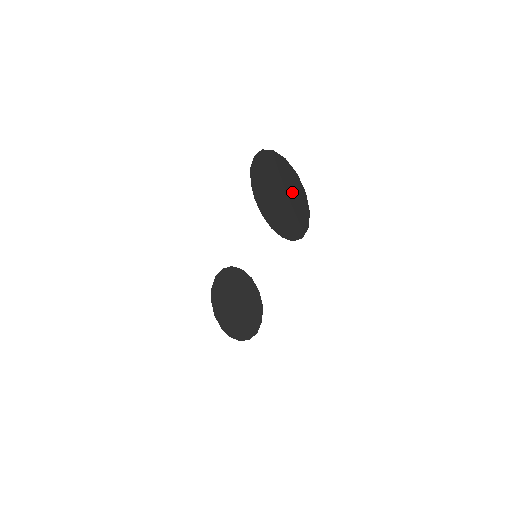
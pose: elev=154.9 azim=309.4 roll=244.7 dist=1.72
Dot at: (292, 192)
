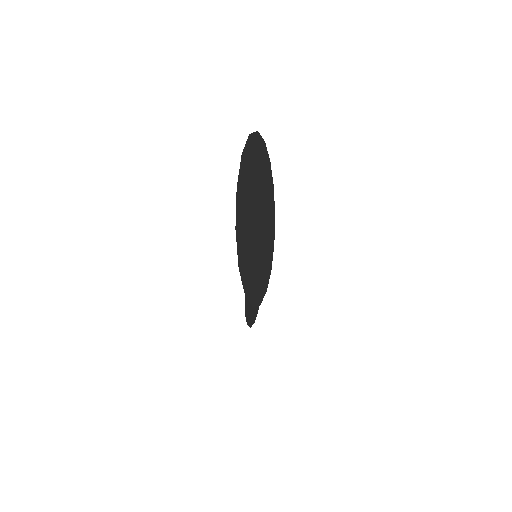
Dot at: occluded
